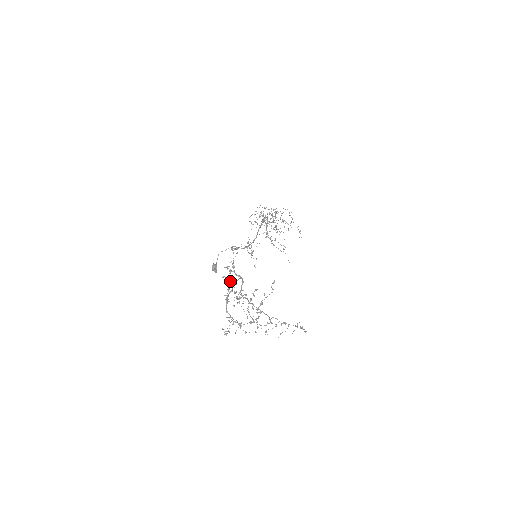
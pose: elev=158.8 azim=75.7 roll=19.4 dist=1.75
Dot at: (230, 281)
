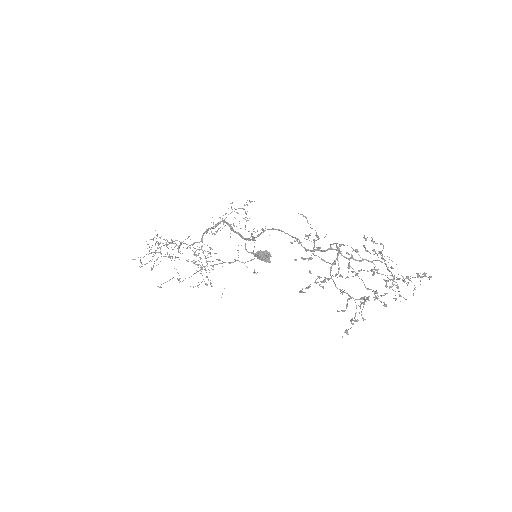
Dot at: (311, 257)
